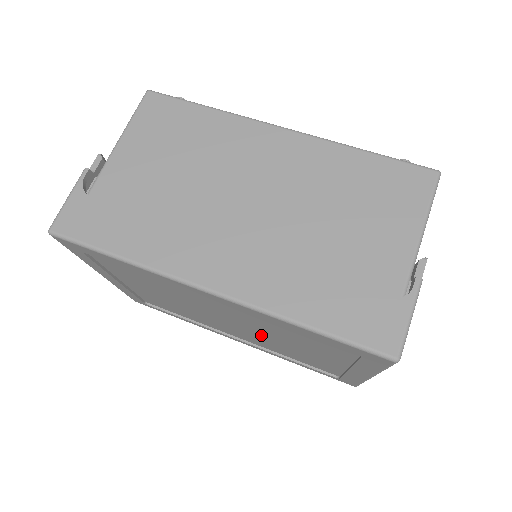
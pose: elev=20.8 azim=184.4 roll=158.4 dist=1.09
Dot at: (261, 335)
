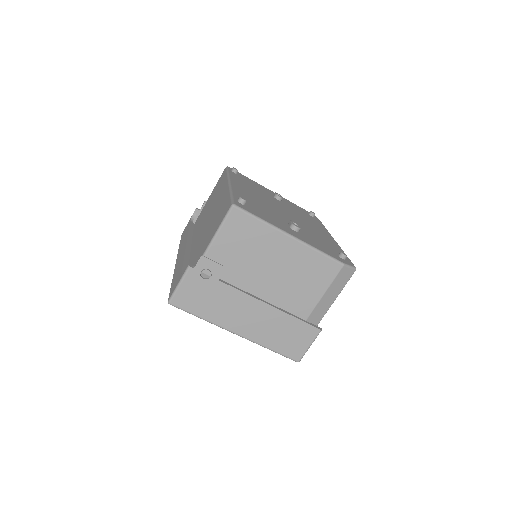
Dot at: occluded
